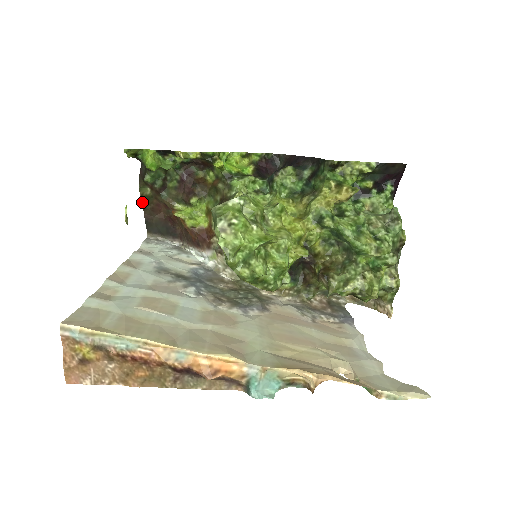
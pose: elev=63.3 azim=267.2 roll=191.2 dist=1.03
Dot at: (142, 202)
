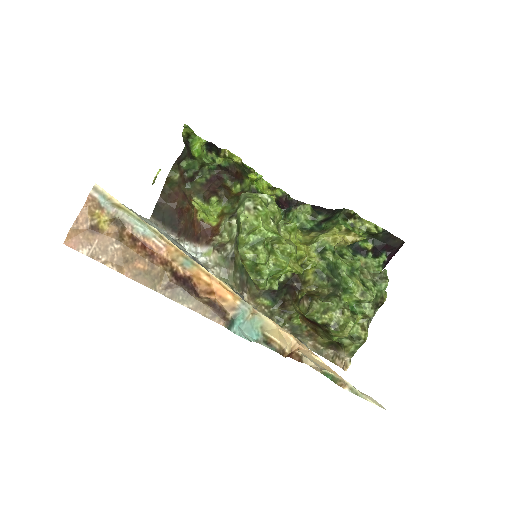
Dot at: (165, 184)
